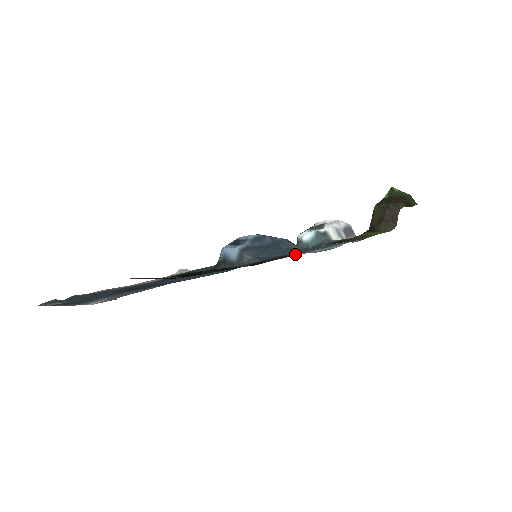
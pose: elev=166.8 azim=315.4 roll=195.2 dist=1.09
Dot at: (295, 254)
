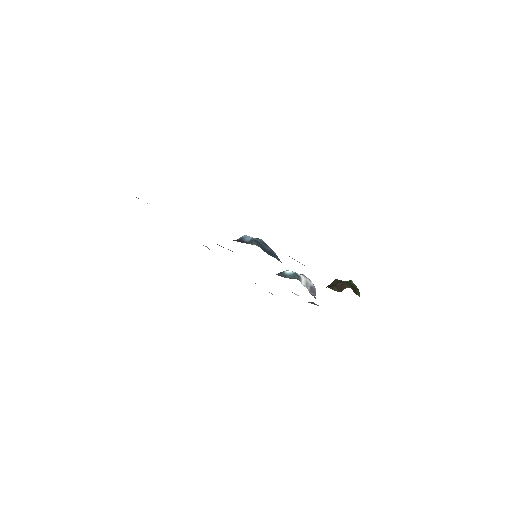
Dot at: occluded
